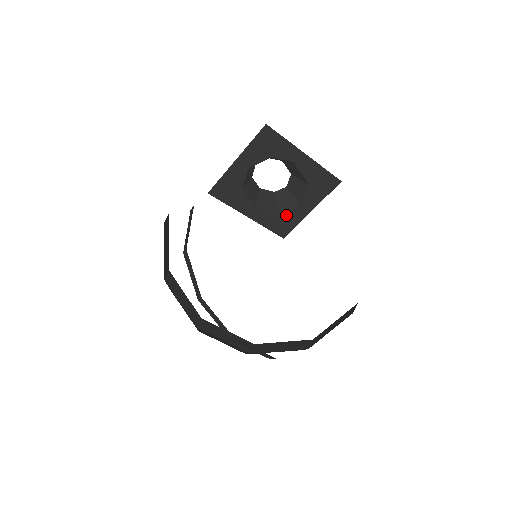
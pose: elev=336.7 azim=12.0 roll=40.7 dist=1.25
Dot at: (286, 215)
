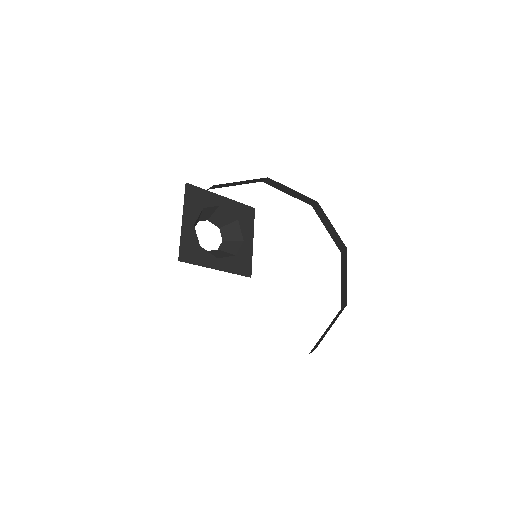
Dot at: (240, 254)
